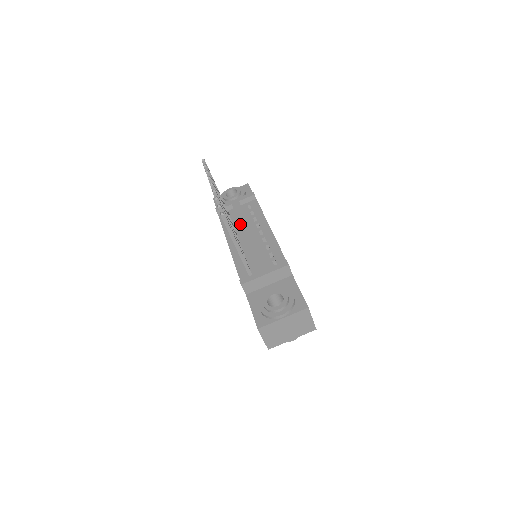
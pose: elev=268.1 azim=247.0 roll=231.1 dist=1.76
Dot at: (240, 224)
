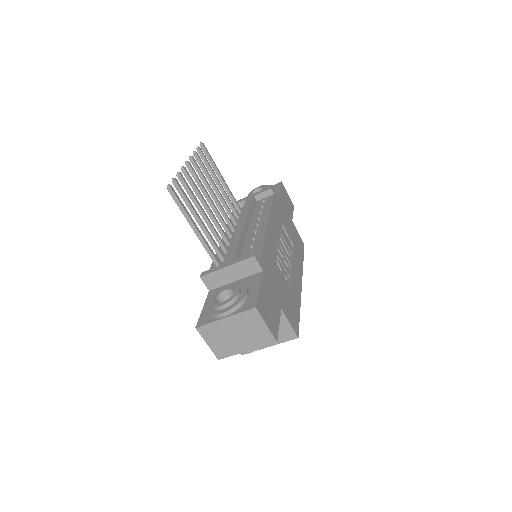
Dot at: (240, 217)
